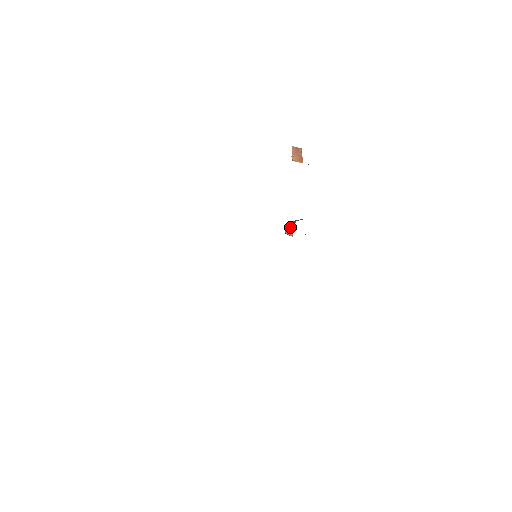
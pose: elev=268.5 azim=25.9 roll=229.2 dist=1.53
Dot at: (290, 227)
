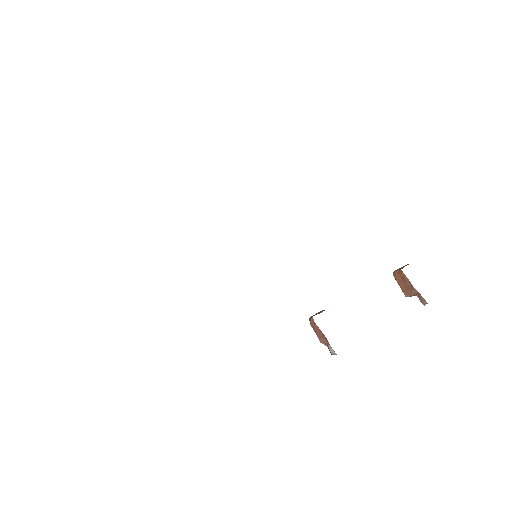
Dot at: (321, 311)
